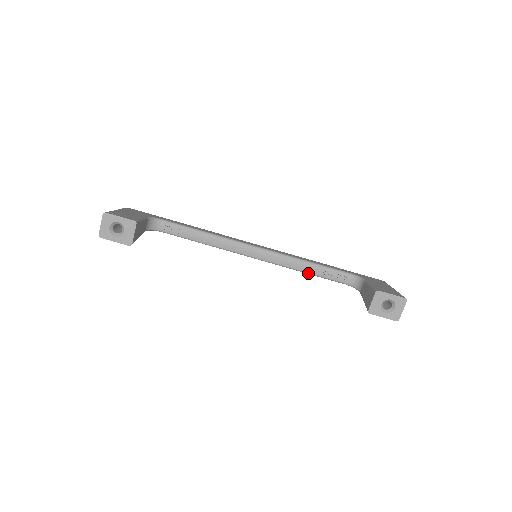
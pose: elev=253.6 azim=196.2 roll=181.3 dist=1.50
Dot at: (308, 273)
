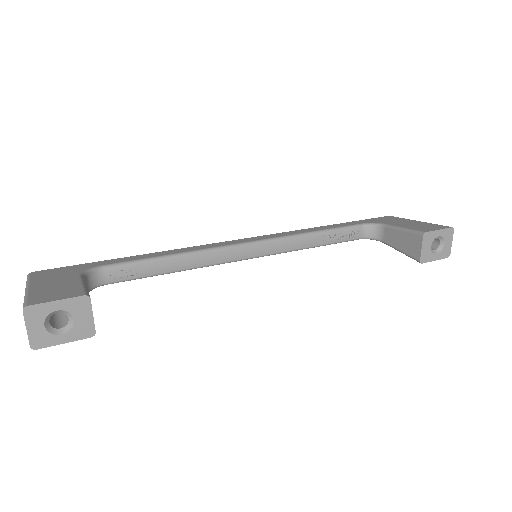
Dot at: (316, 246)
